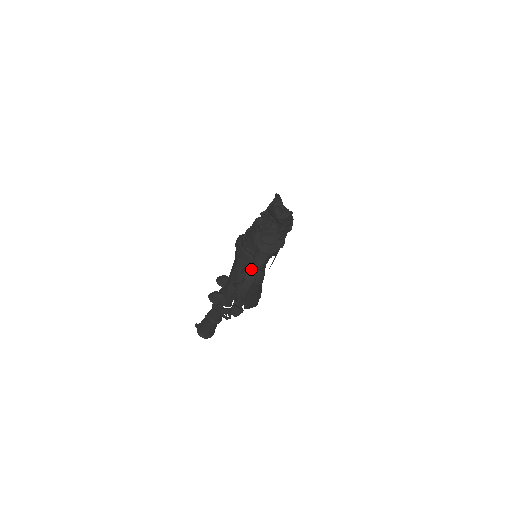
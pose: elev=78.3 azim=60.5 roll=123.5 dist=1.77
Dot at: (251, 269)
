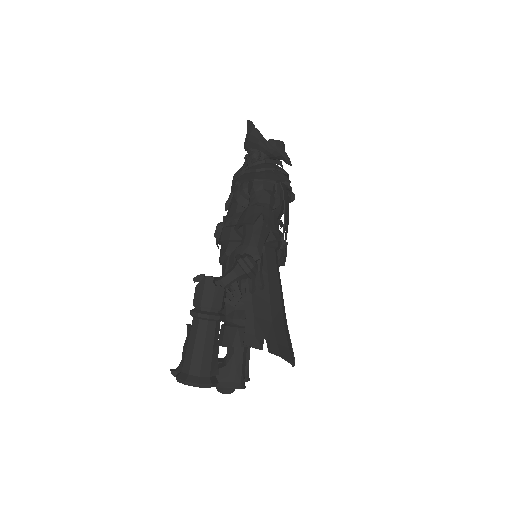
Dot at: (249, 209)
